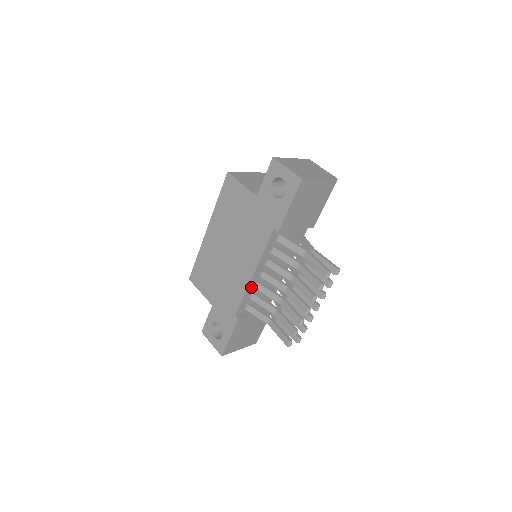
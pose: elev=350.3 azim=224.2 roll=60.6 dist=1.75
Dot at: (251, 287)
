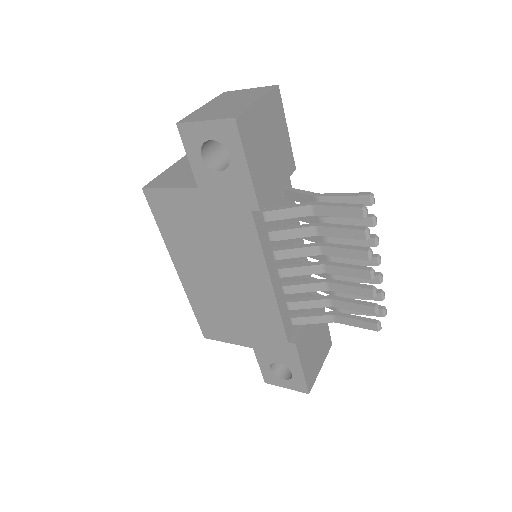
Dot at: (280, 297)
